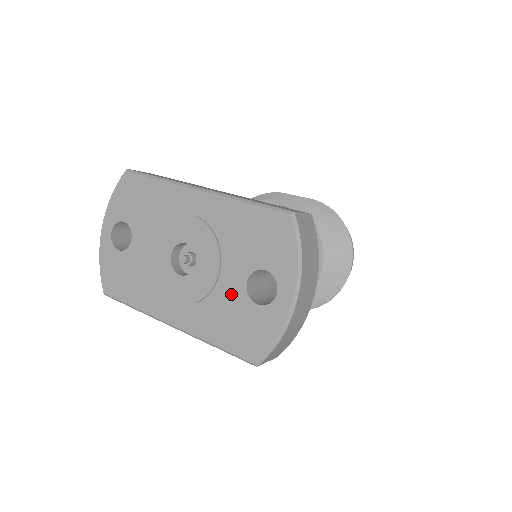
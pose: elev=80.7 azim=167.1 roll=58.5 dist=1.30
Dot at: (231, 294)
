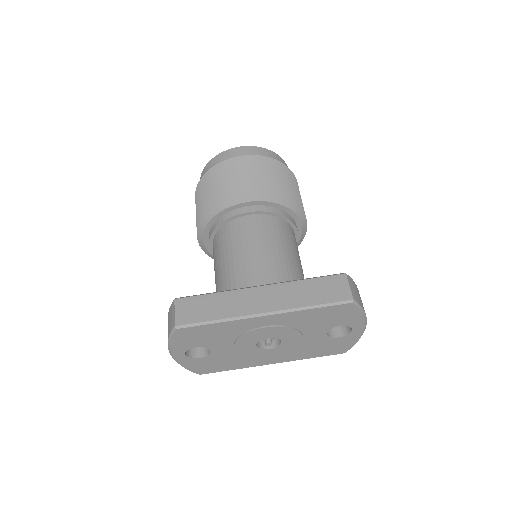
Dot at: (316, 341)
